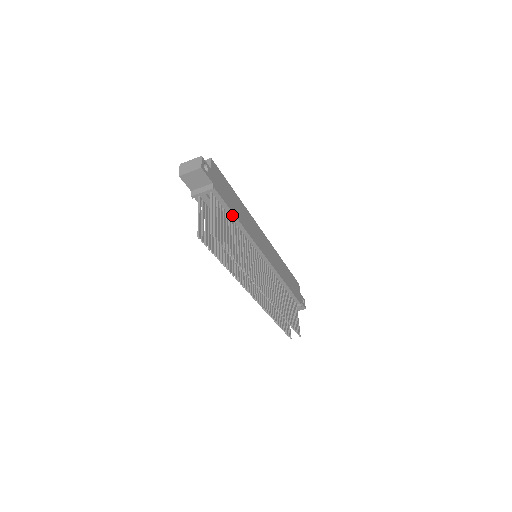
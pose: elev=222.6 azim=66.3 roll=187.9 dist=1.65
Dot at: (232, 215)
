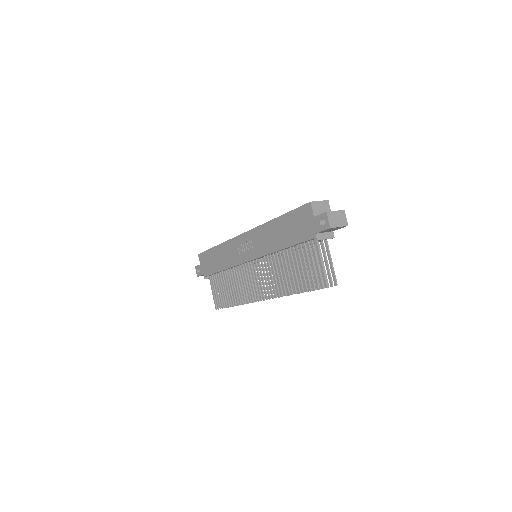
Dot at: occluded
